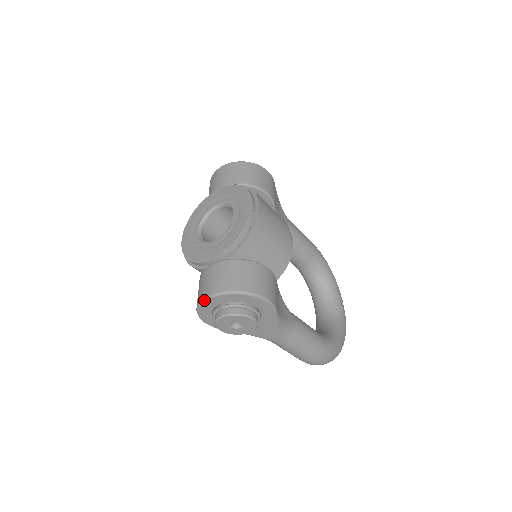
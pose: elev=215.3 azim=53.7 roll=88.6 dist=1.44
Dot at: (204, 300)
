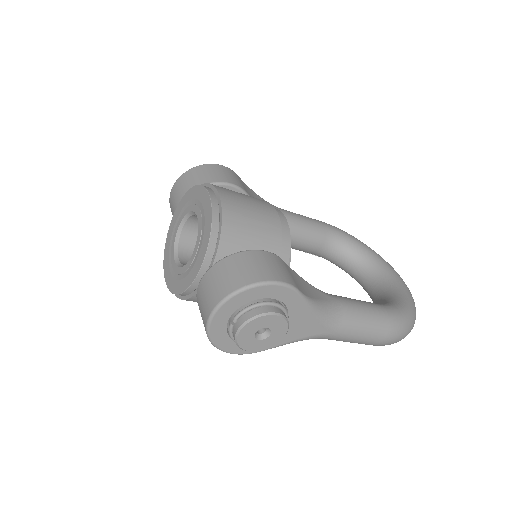
Dot at: (208, 323)
